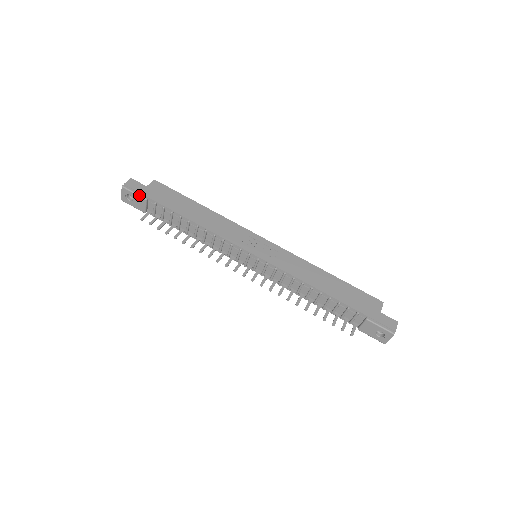
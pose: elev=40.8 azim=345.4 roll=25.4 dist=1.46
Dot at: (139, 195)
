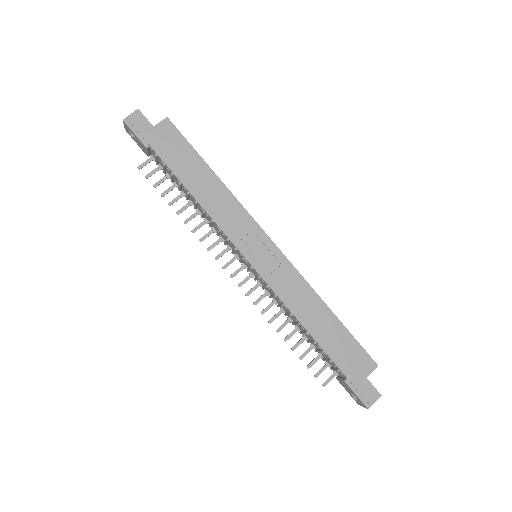
Dot at: (140, 139)
